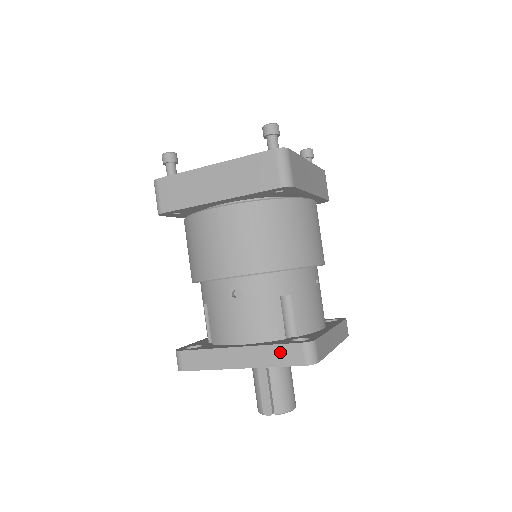
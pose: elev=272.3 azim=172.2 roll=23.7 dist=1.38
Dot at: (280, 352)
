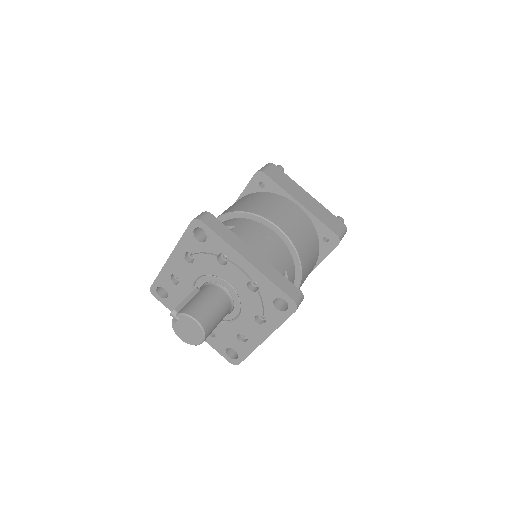
Dot at: occluded
